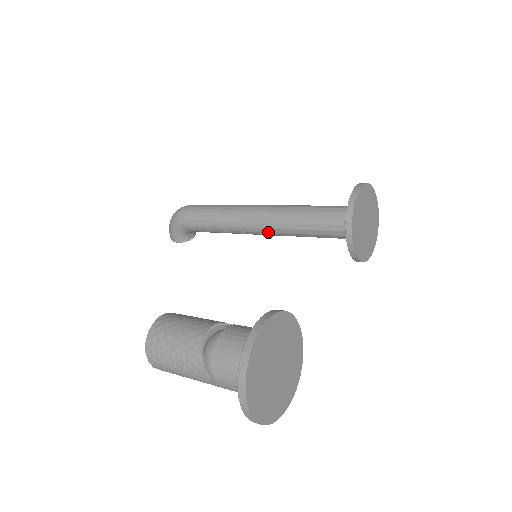
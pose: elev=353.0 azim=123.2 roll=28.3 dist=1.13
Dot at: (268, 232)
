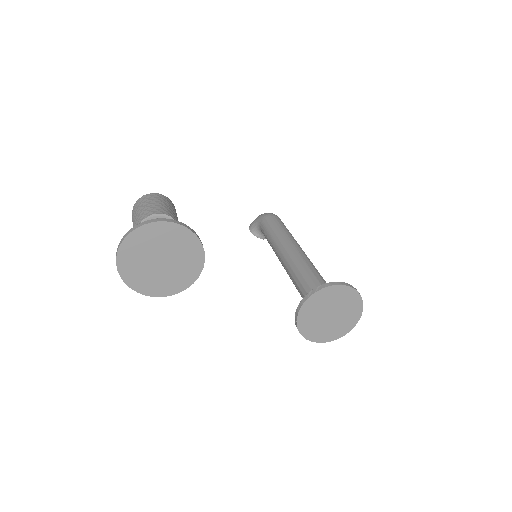
Dot at: (286, 265)
